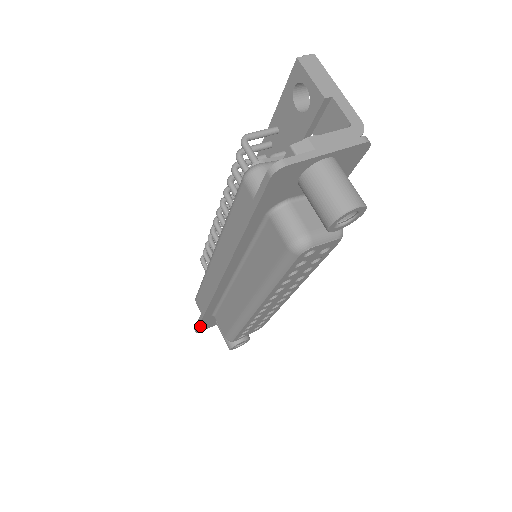
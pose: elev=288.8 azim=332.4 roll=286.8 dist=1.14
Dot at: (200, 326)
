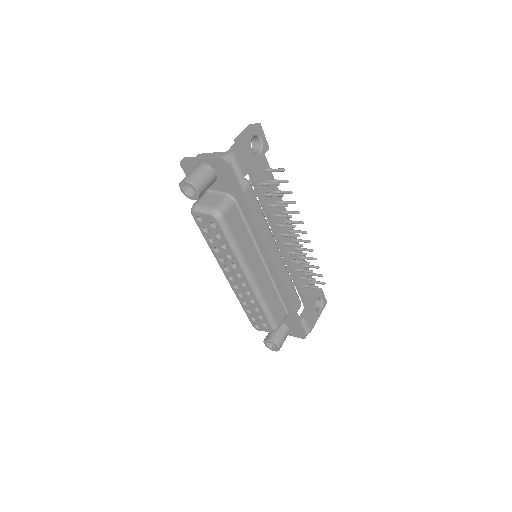
Dot at: occluded
